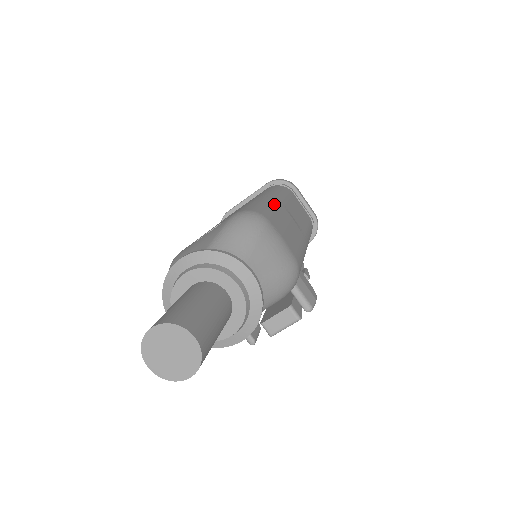
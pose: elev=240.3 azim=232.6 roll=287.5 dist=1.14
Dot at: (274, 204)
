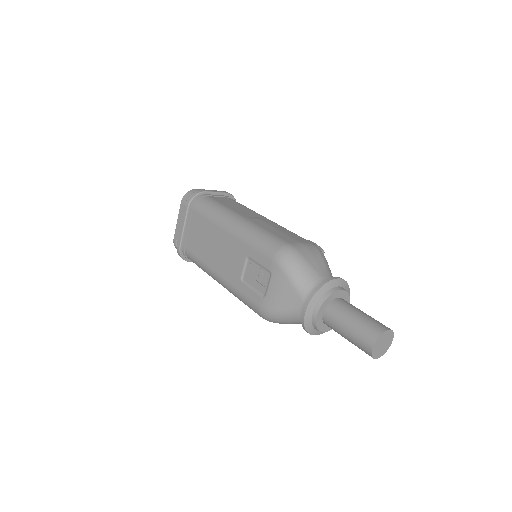
Dot at: (254, 226)
